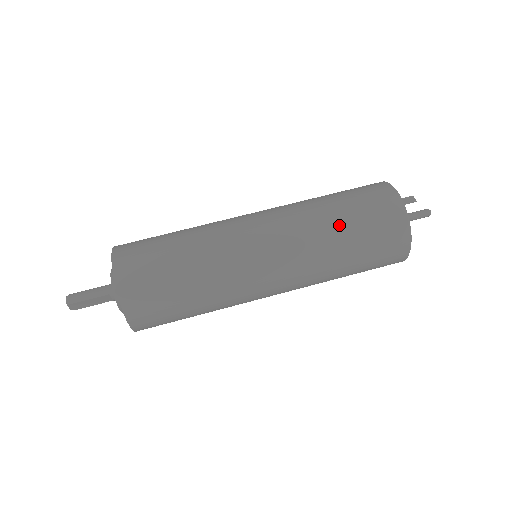
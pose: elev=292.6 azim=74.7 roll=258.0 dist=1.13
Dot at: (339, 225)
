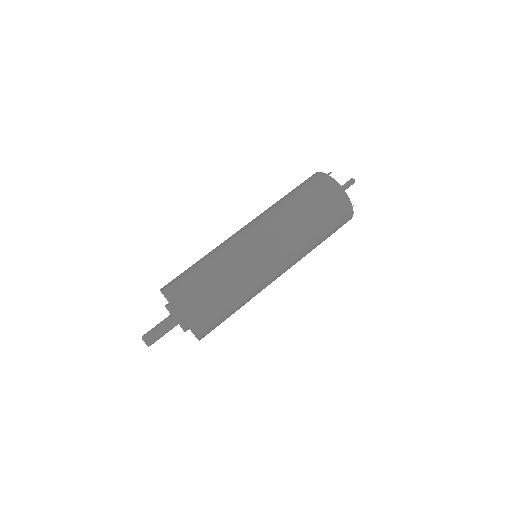
Dot at: (287, 199)
